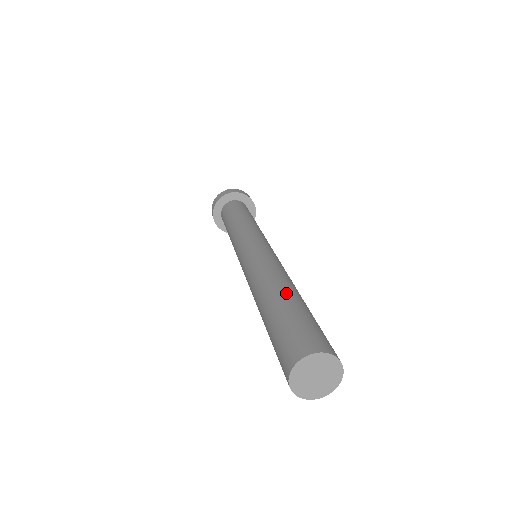
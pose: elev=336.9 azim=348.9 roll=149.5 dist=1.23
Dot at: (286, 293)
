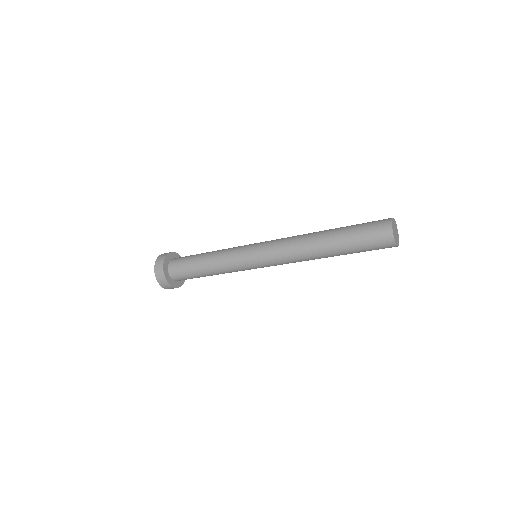
Dot at: occluded
